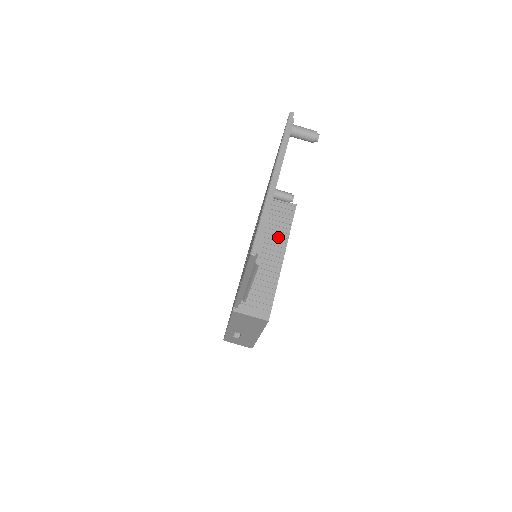
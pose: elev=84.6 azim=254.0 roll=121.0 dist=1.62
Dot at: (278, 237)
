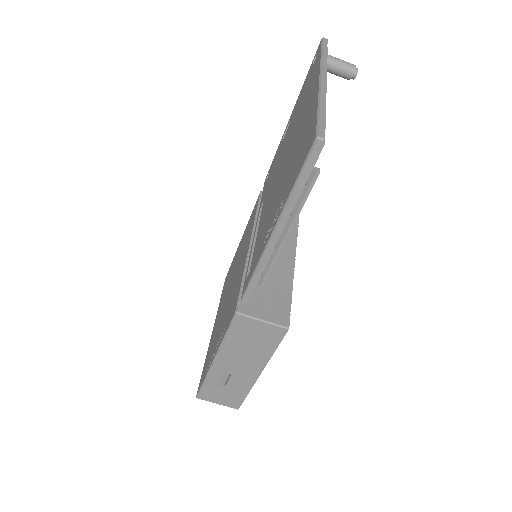
Dot at: occluded
